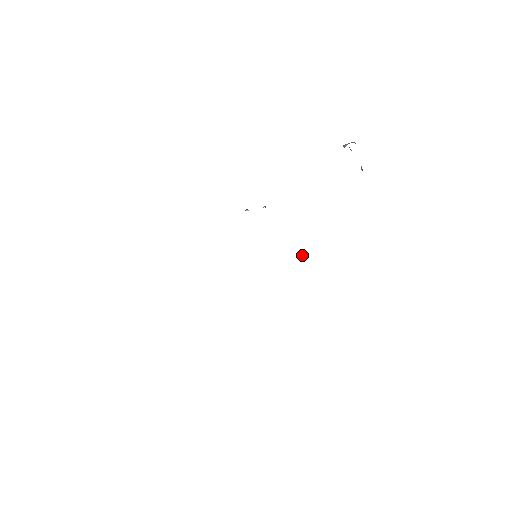
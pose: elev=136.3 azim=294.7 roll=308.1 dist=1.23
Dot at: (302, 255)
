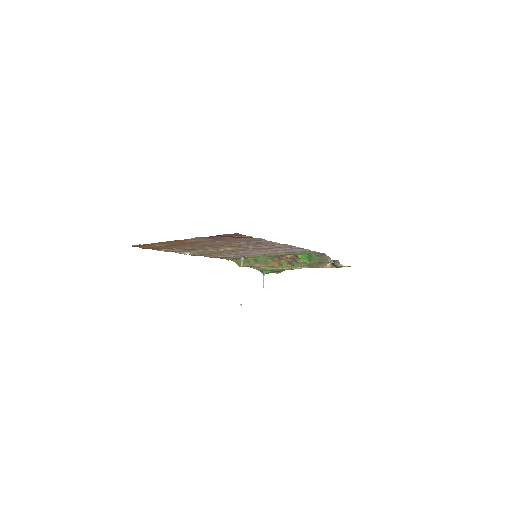
Dot at: (280, 255)
